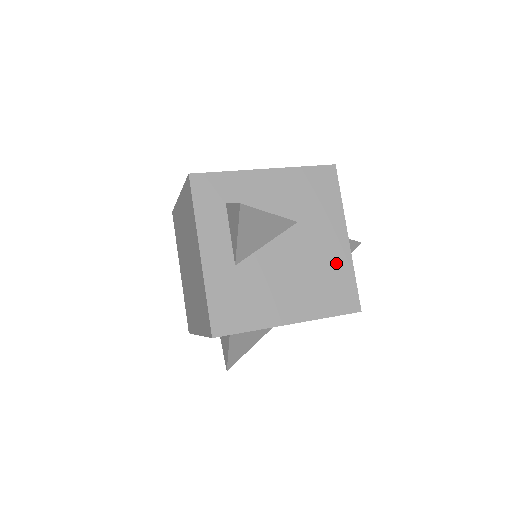
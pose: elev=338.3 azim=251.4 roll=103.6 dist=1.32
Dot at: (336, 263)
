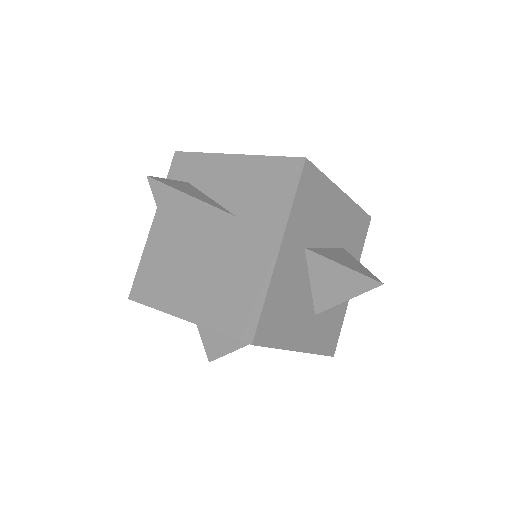
Dot at: (252, 275)
